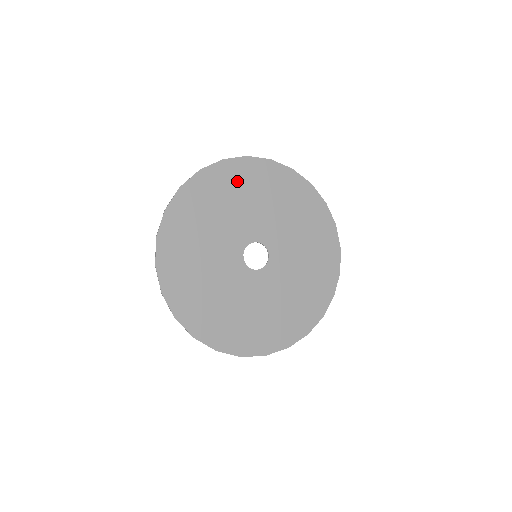
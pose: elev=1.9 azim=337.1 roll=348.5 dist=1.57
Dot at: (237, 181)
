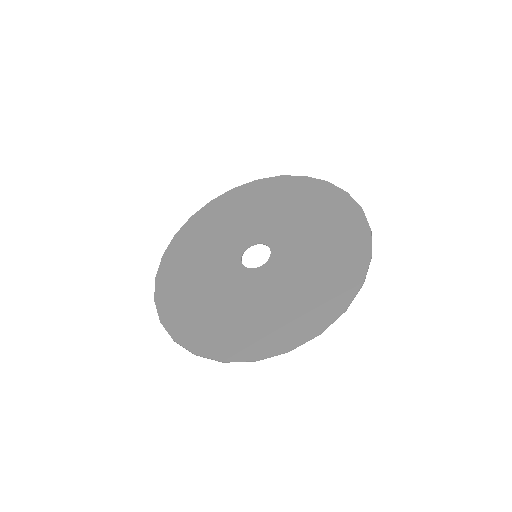
Dot at: (244, 200)
